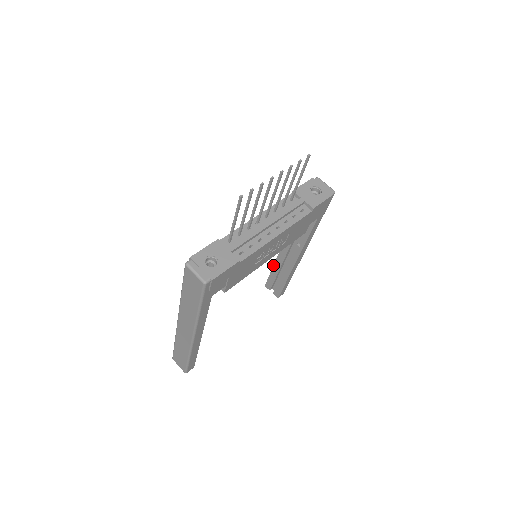
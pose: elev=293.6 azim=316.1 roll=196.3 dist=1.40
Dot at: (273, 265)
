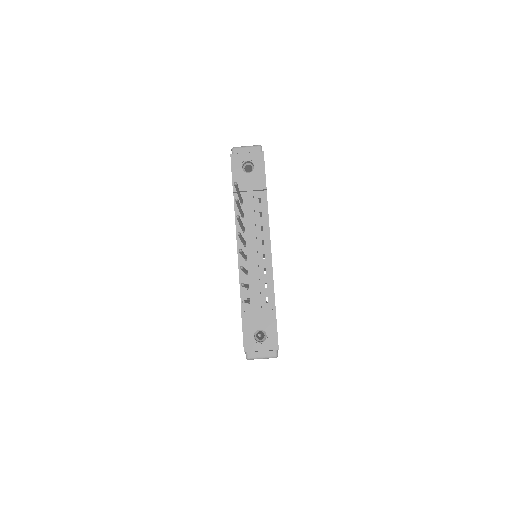
Dot at: occluded
